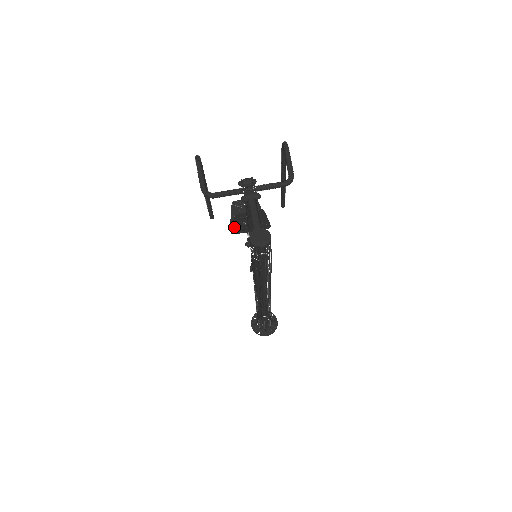
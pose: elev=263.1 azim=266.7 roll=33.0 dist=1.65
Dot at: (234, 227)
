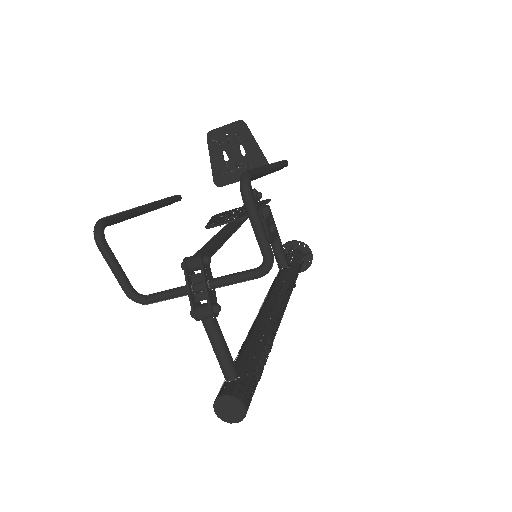
Dot at: occluded
